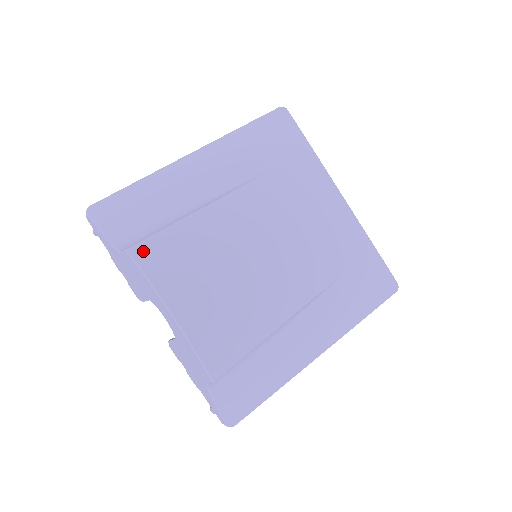
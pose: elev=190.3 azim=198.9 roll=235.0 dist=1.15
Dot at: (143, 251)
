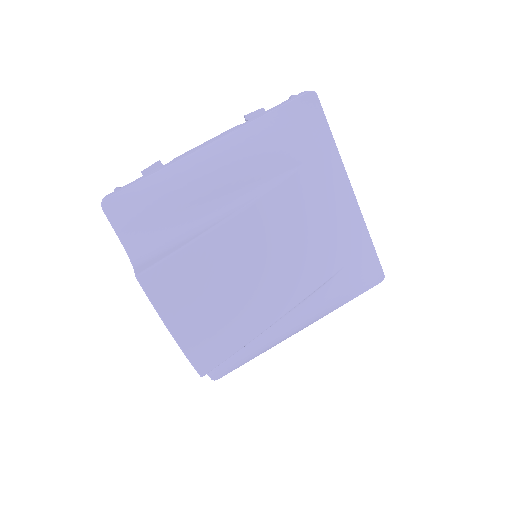
Dot at: (151, 279)
